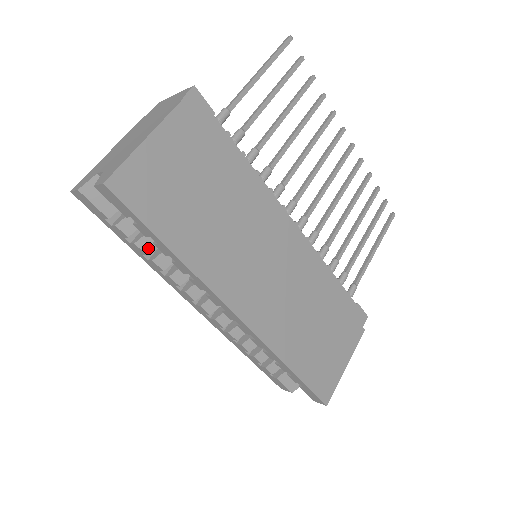
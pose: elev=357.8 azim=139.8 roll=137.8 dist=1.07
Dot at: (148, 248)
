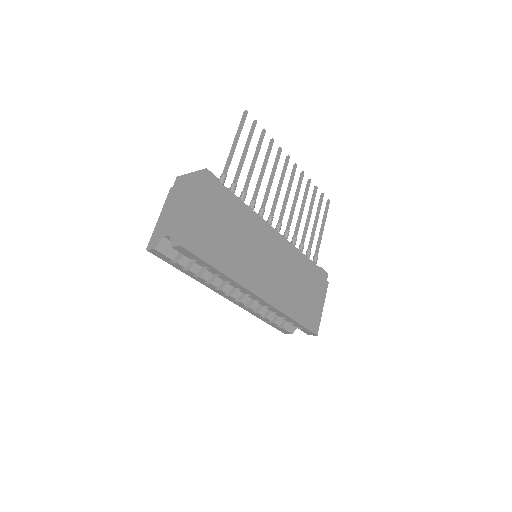
Dot at: (197, 271)
